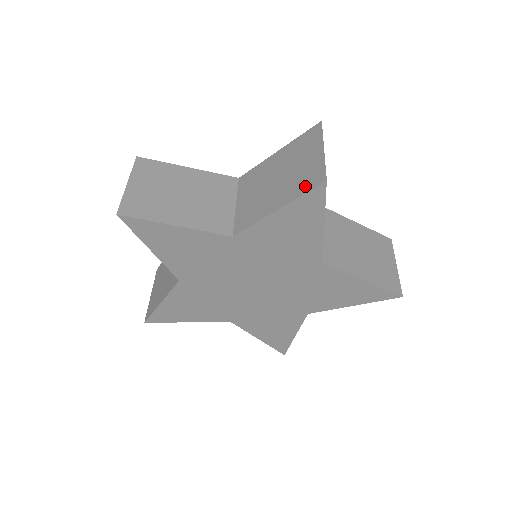
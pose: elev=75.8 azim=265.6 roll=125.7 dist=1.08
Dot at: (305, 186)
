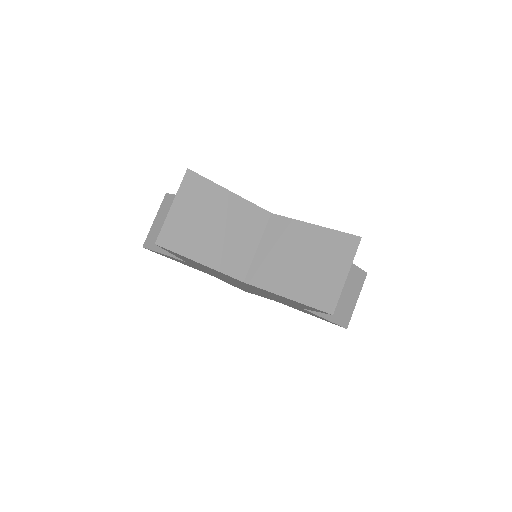
Dot at: (316, 300)
